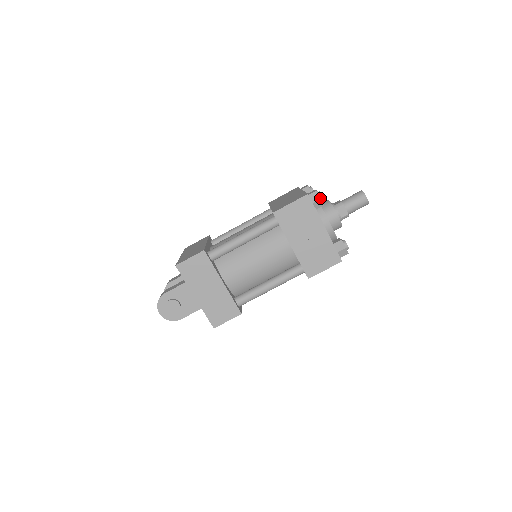
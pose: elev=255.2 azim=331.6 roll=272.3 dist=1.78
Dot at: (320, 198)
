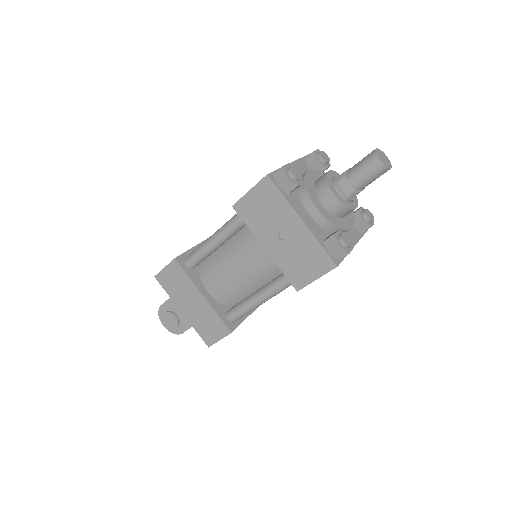
Dot at: (285, 178)
